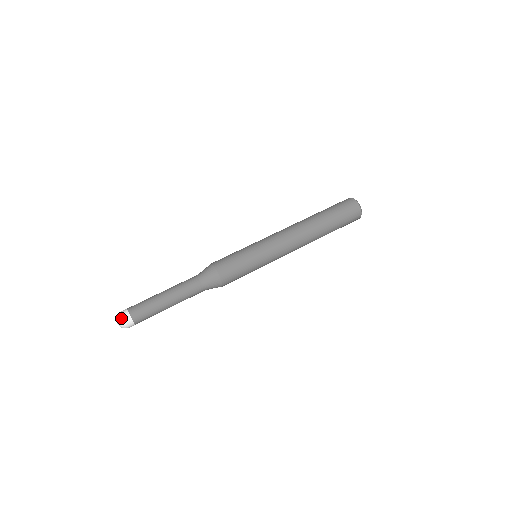
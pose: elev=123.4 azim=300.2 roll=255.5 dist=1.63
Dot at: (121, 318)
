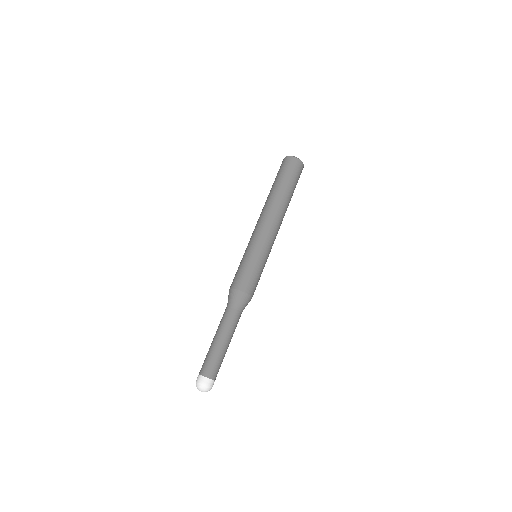
Dot at: (202, 385)
